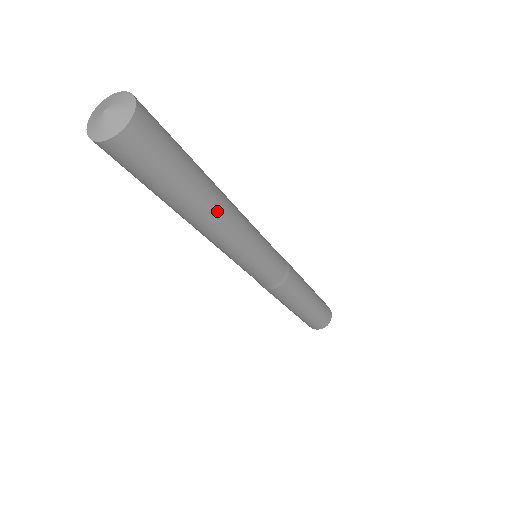
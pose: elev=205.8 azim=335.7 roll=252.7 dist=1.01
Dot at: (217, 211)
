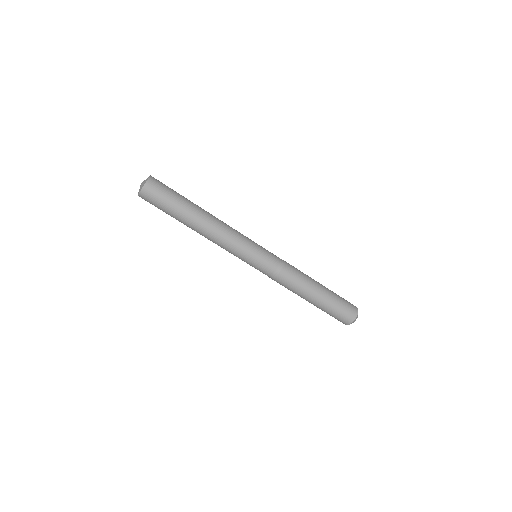
Dot at: (202, 225)
